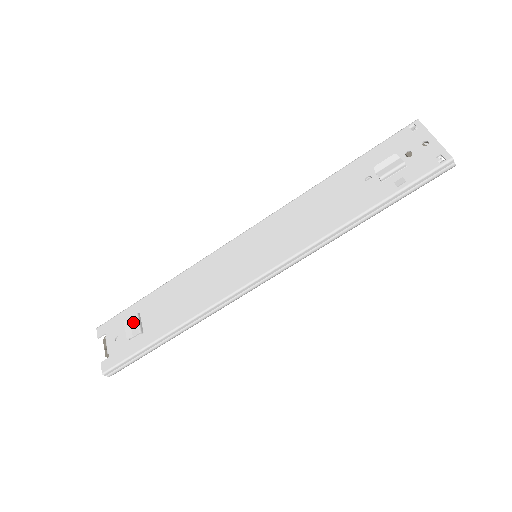
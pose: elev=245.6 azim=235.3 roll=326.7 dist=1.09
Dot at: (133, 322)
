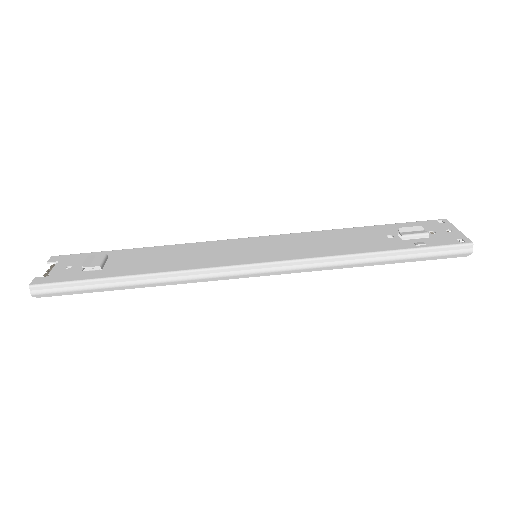
Dot at: (98, 258)
